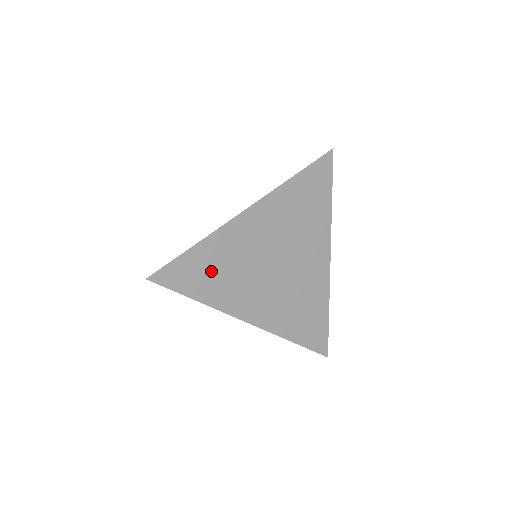
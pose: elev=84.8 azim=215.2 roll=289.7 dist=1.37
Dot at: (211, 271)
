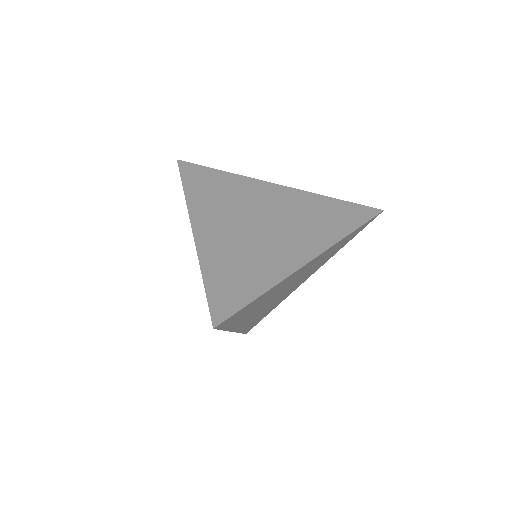
Dot at: (252, 308)
